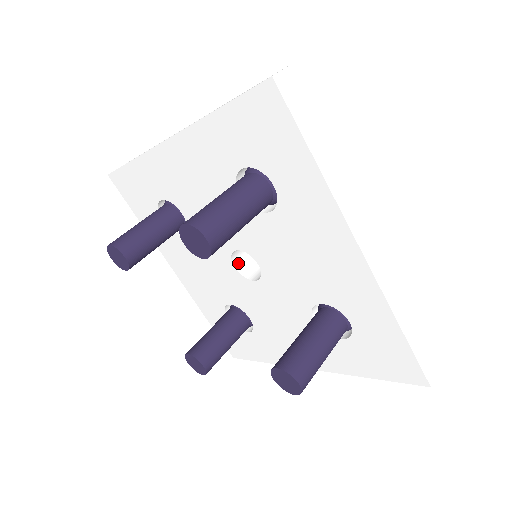
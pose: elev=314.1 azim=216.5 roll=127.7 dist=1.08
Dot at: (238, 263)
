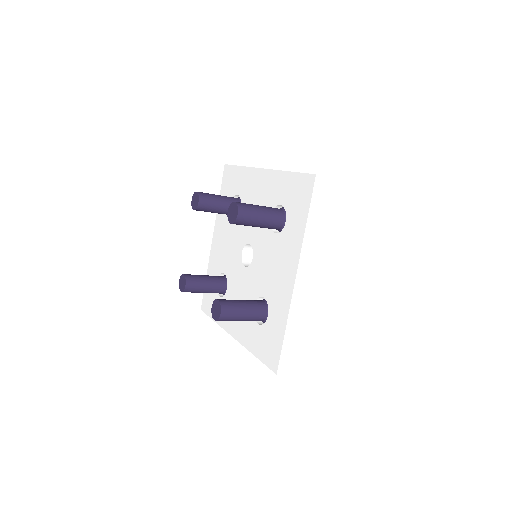
Dot at: (245, 253)
